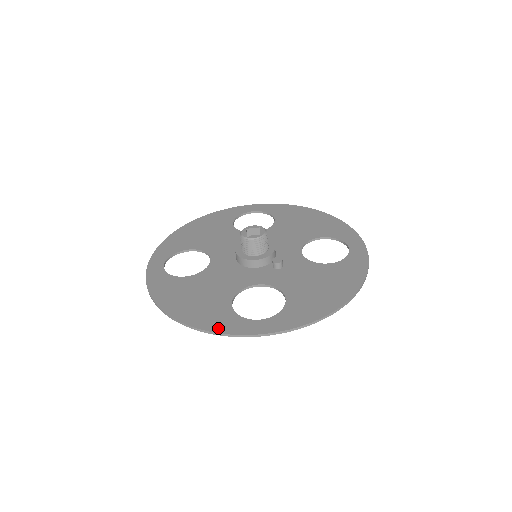
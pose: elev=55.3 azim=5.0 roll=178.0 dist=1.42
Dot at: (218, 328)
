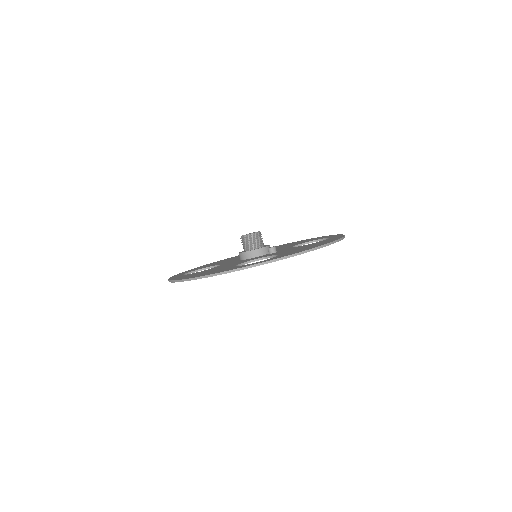
Dot at: (224, 271)
